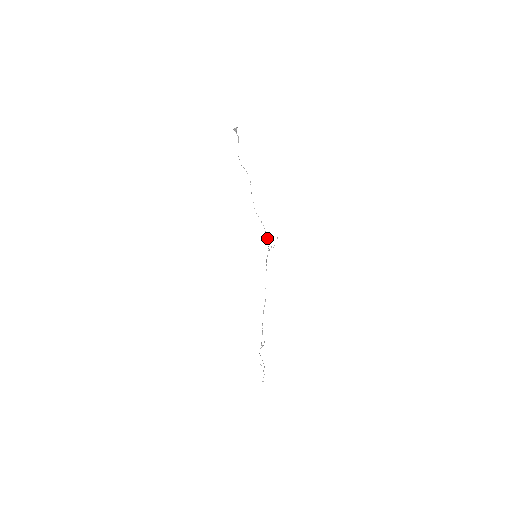
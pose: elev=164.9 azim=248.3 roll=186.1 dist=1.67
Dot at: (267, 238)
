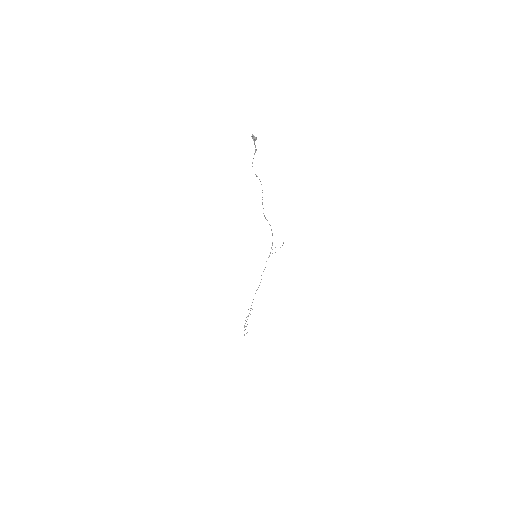
Dot at: occluded
